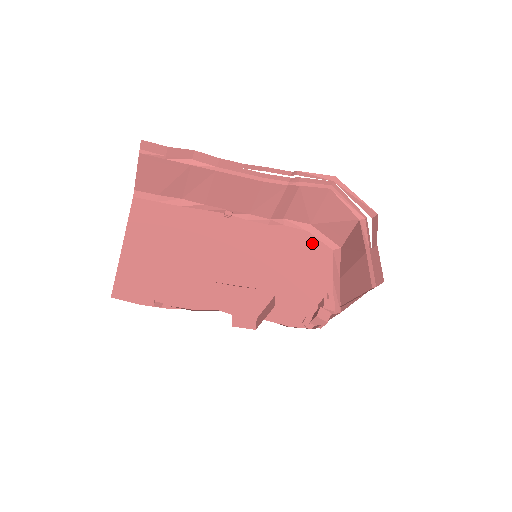
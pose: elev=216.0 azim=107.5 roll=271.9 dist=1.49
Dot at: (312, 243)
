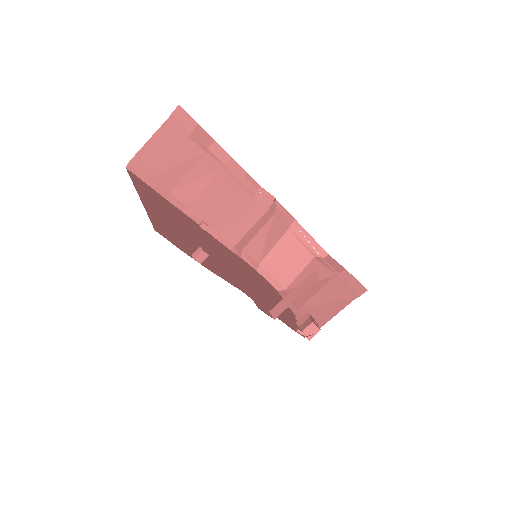
Dot at: (264, 279)
